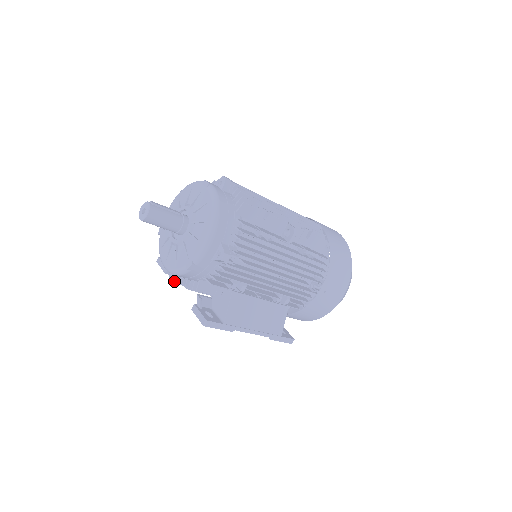
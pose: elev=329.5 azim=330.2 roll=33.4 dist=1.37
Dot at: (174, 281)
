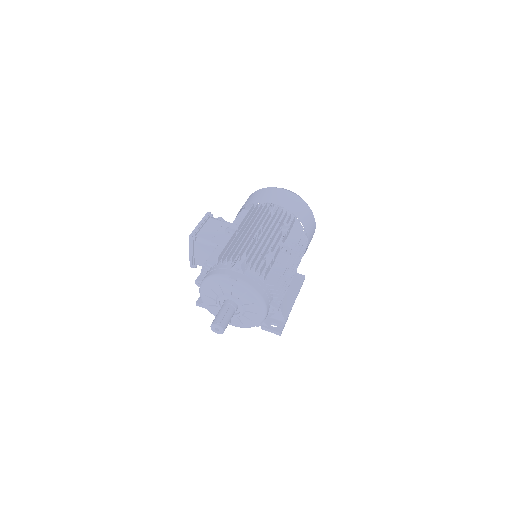
Dot at: occluded
